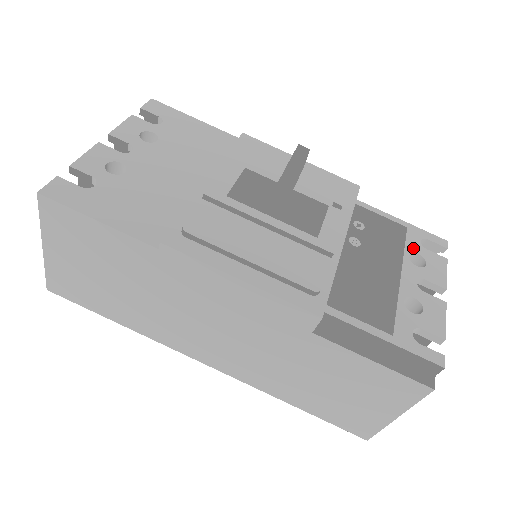
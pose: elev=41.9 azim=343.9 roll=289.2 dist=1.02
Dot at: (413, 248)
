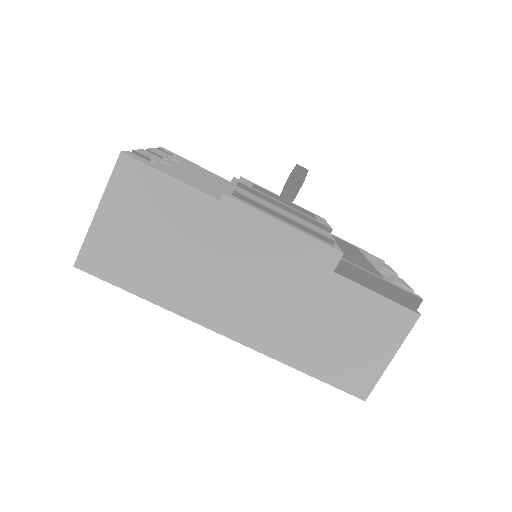
Dot at: (367, 255)
